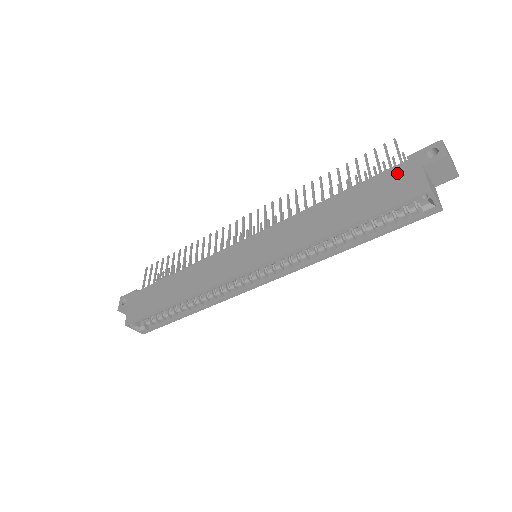
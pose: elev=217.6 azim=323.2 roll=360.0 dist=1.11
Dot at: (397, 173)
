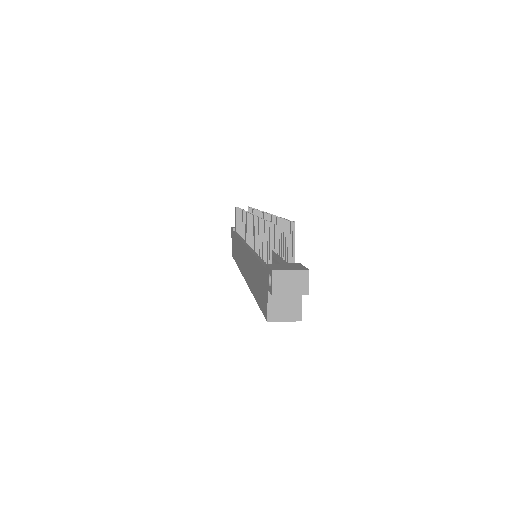
Dot at: (263, 277)
